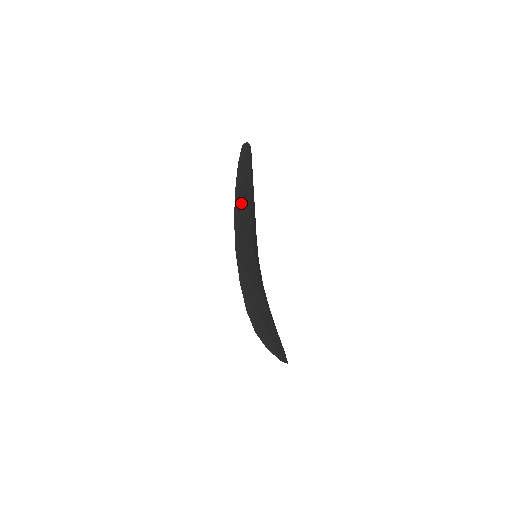
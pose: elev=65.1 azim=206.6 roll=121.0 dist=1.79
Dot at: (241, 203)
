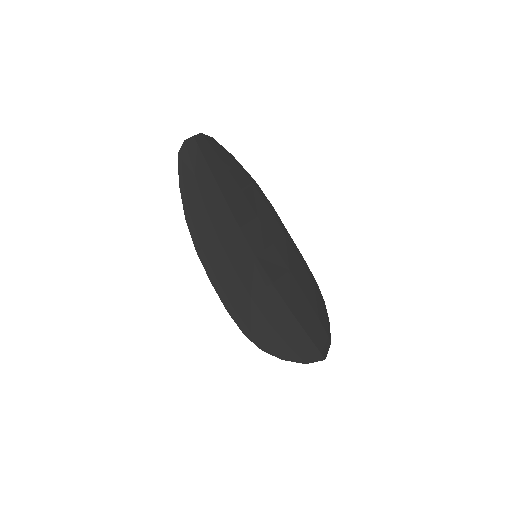
Dot at: (202, 223)
